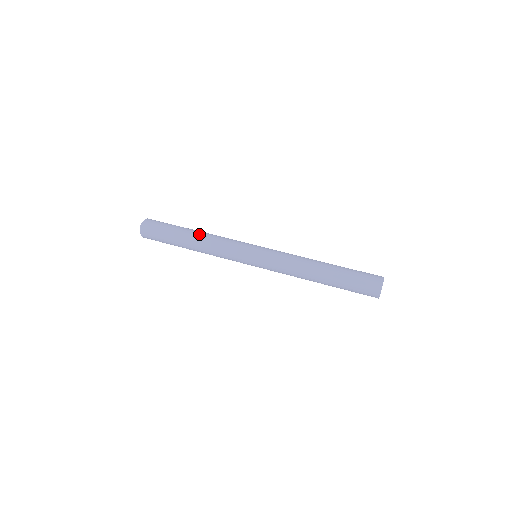
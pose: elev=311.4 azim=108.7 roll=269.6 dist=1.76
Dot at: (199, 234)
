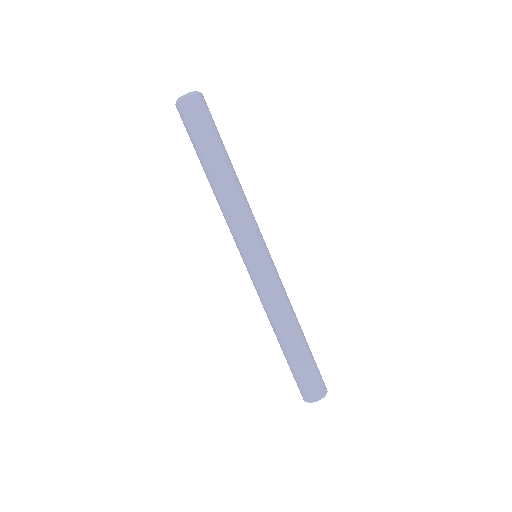
Dot at: (212, 186)
